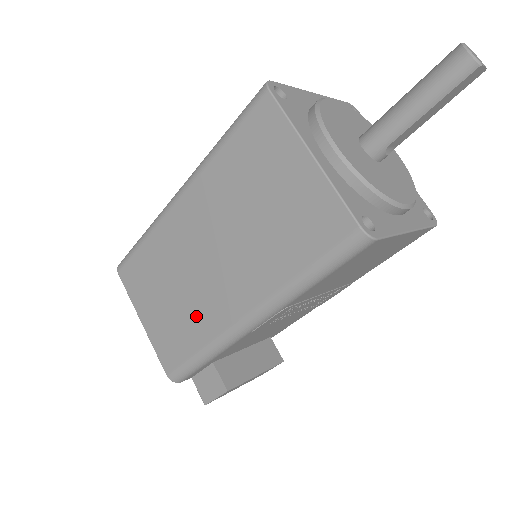
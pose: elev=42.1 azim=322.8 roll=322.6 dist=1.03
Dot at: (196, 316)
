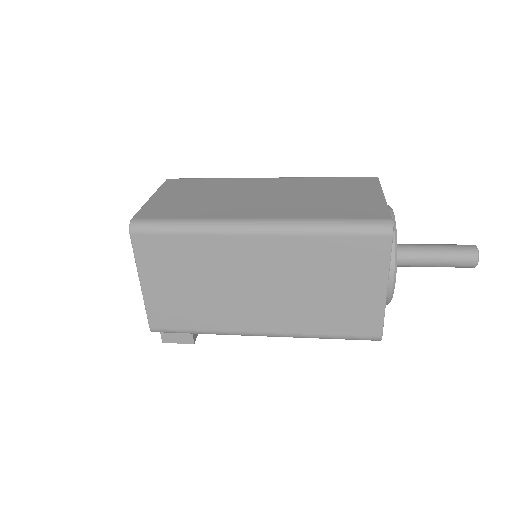
Dot at: (215, 312)
